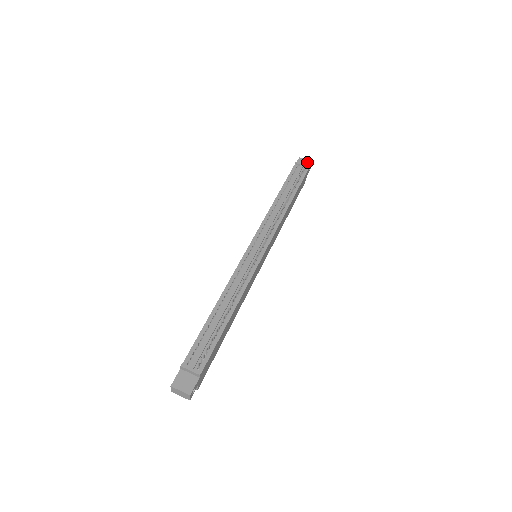
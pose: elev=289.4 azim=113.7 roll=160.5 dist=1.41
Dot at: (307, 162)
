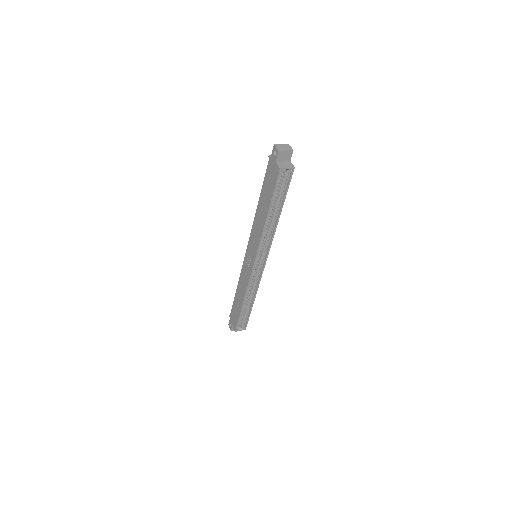
Dot at: occluded
